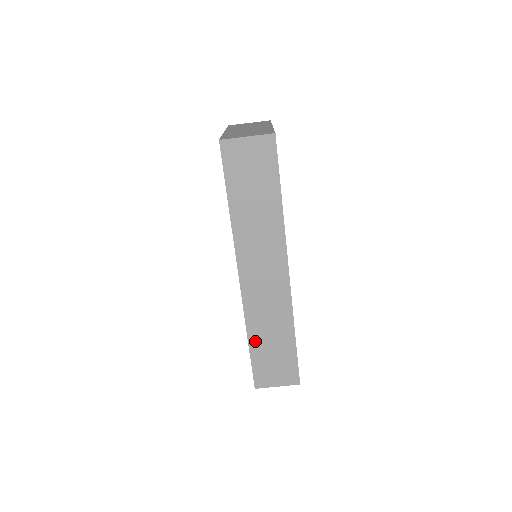
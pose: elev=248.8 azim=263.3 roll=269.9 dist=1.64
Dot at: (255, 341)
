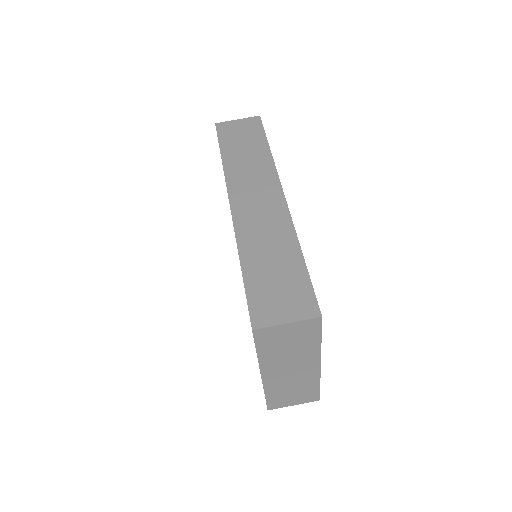
Dot at: (250, 264)
